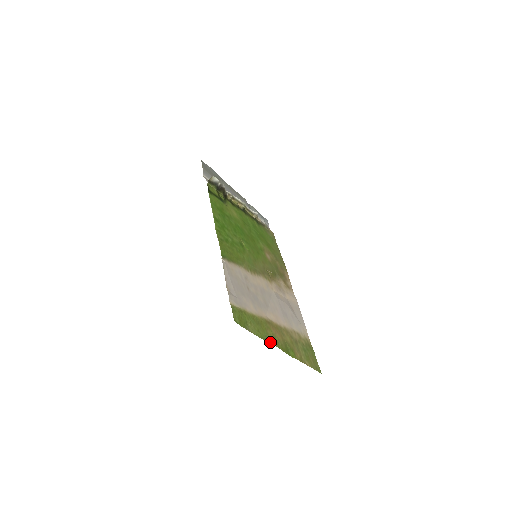
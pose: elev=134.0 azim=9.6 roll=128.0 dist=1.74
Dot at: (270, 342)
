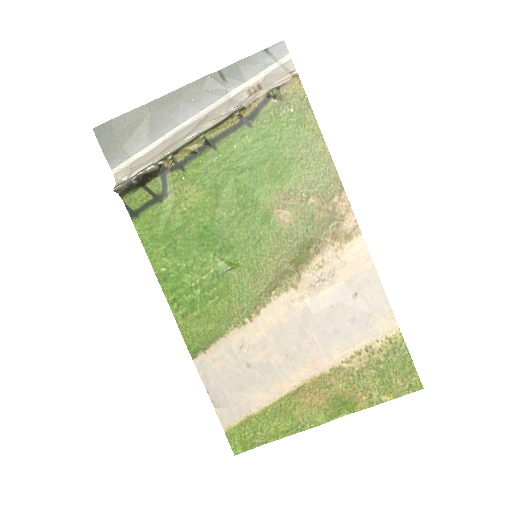
Dot at: (300, 429)
